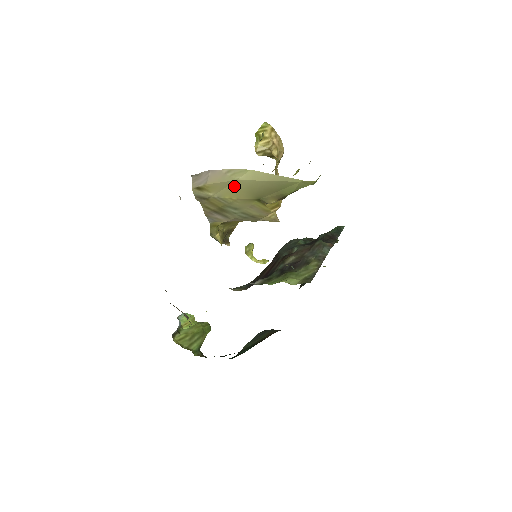
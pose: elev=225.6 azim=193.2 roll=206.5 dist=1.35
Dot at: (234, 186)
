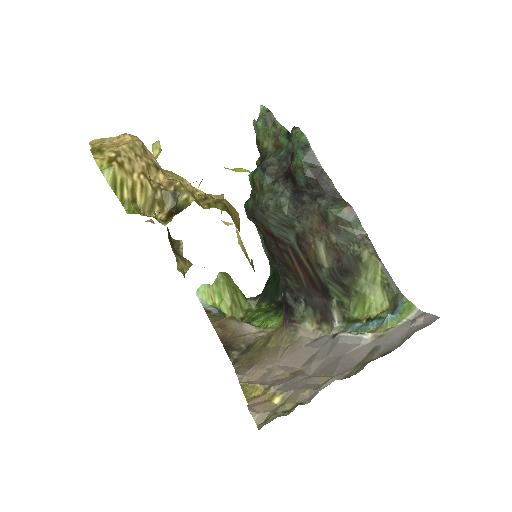
Dot at: occluded
